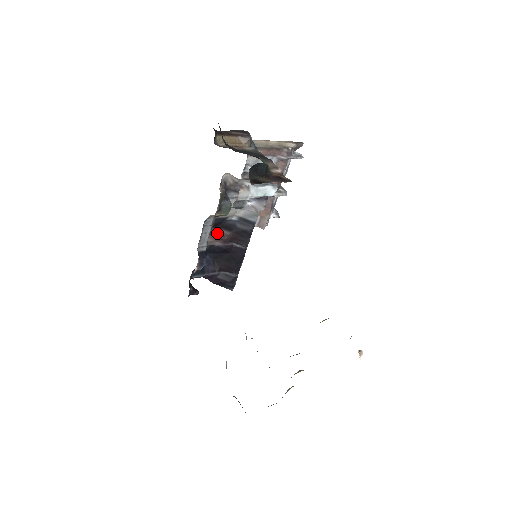
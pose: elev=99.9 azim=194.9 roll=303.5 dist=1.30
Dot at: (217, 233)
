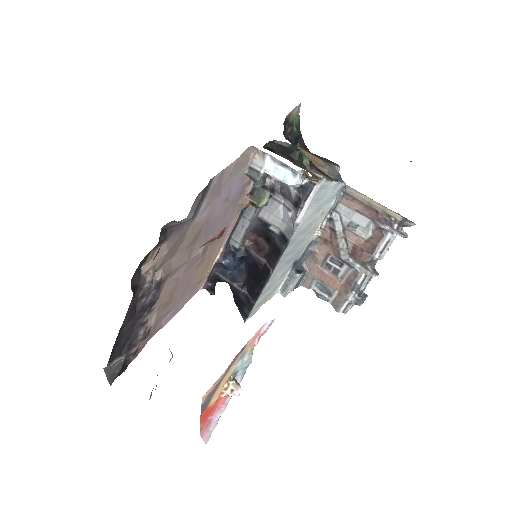
Dot at: (260, 244)
